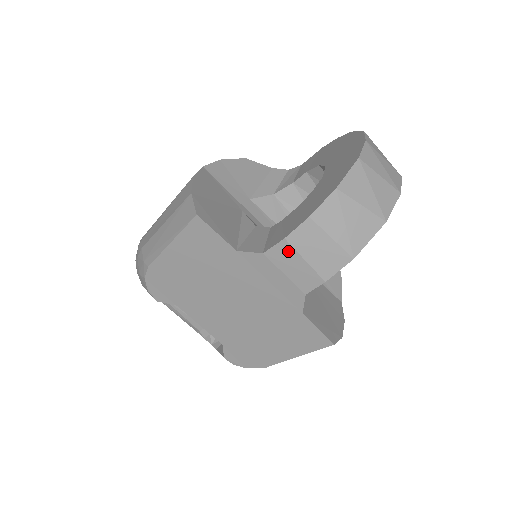
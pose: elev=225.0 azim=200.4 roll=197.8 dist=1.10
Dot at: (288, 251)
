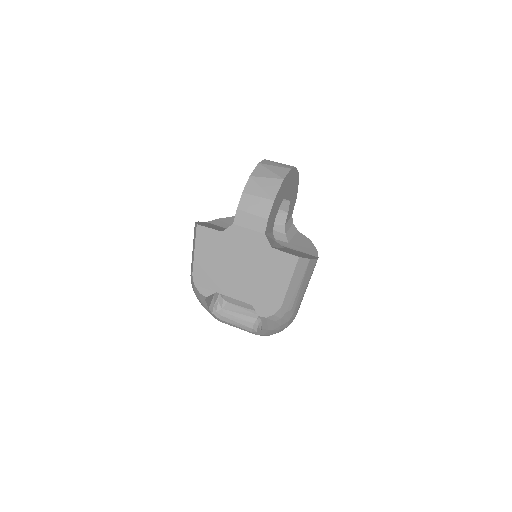
Dot at: (242, 215)
